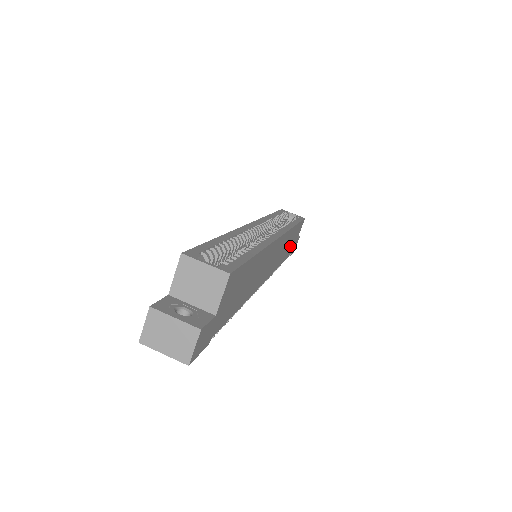
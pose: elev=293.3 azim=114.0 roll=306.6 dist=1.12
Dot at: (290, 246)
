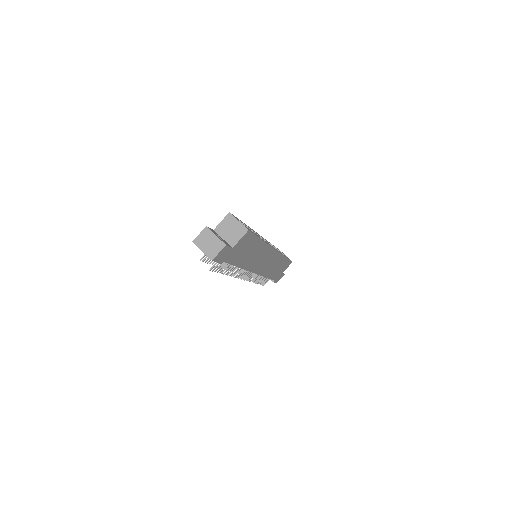
Dot at: (276, 271)
